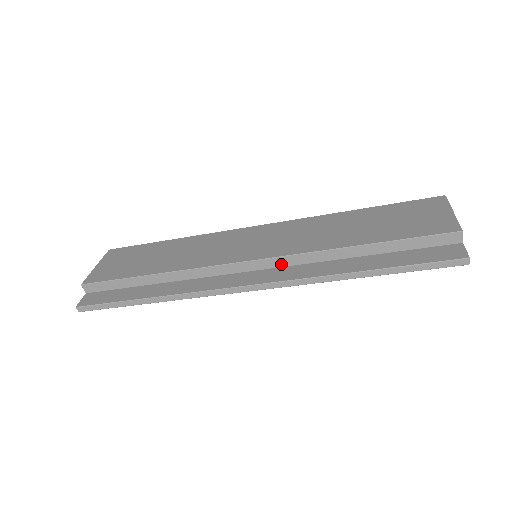
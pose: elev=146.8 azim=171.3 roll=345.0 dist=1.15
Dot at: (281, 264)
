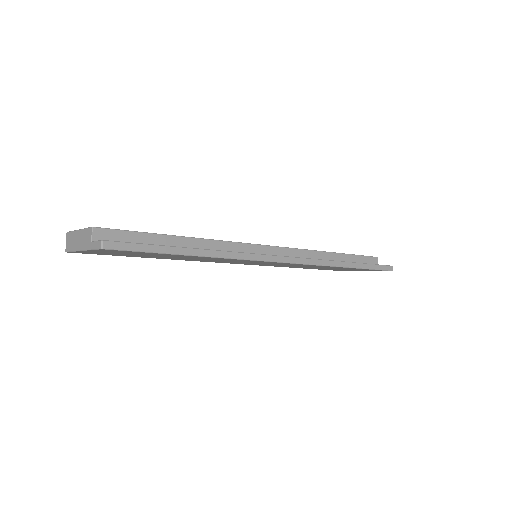
Dot at: (291, 255)
